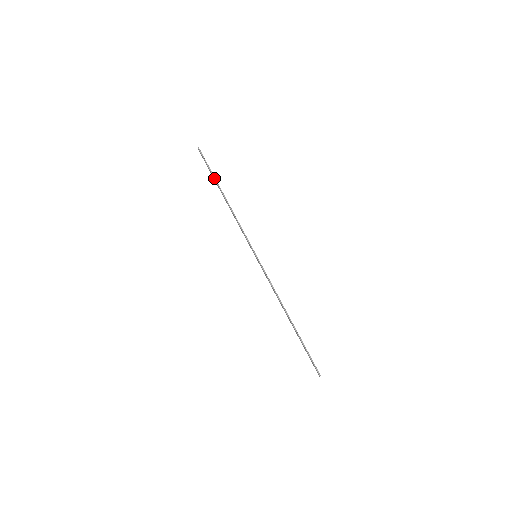
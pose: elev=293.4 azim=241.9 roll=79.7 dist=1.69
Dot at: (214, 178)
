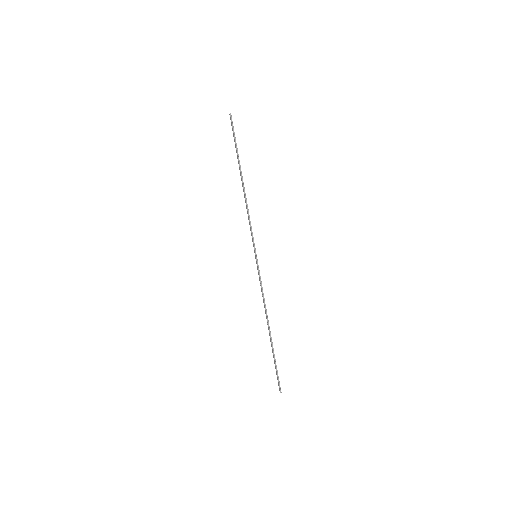
Dot at: (237, 155)
